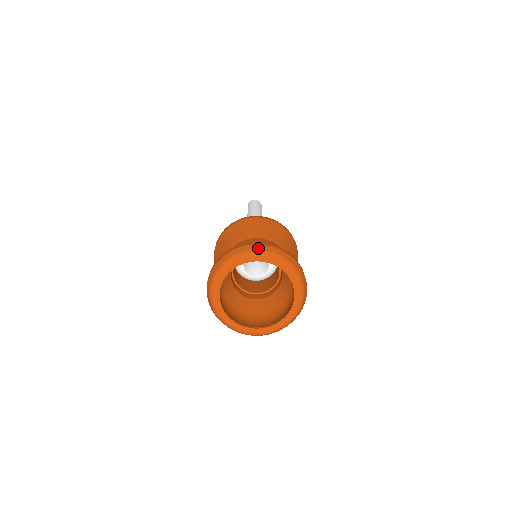
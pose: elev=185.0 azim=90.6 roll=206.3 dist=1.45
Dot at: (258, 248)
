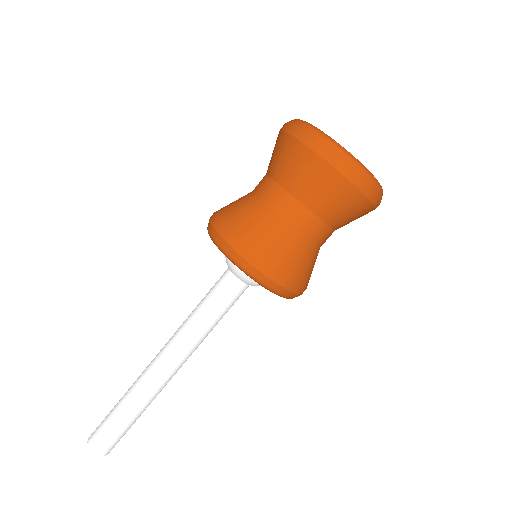
Dot at: occluded
